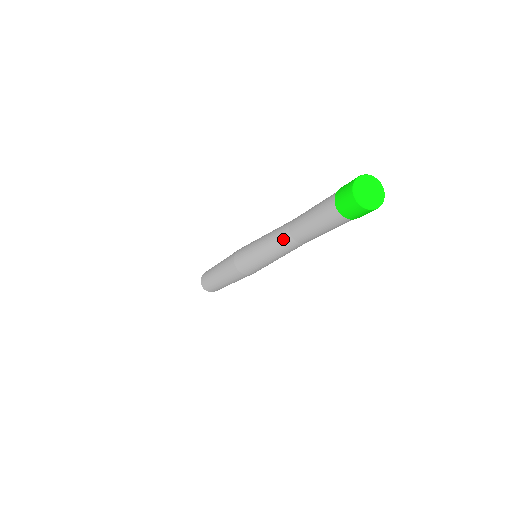
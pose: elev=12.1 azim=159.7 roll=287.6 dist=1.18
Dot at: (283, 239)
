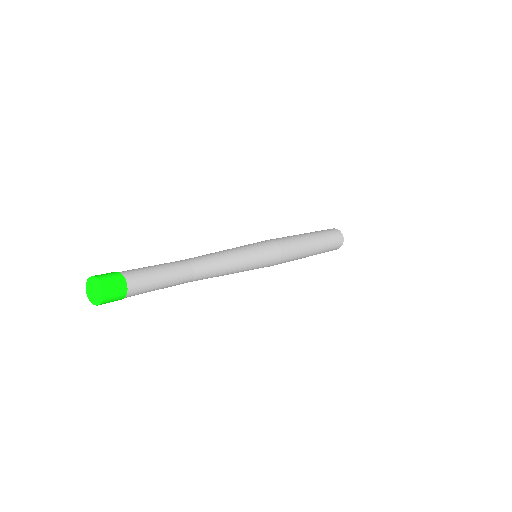
Dot at: occluded
